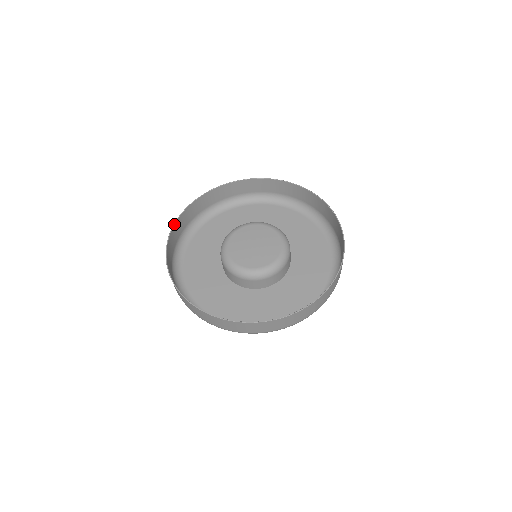
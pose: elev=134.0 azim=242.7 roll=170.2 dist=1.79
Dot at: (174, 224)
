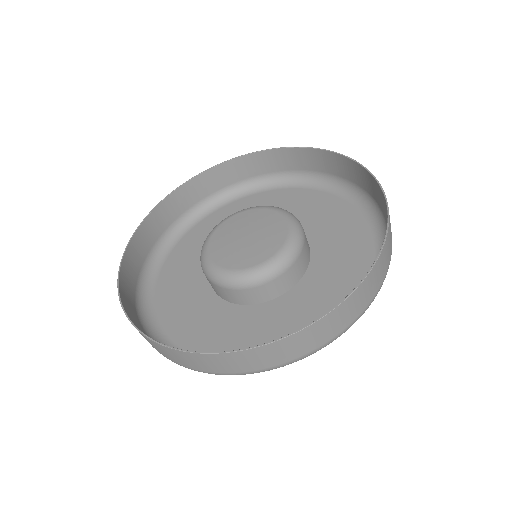
Dot at: (158, 203)
